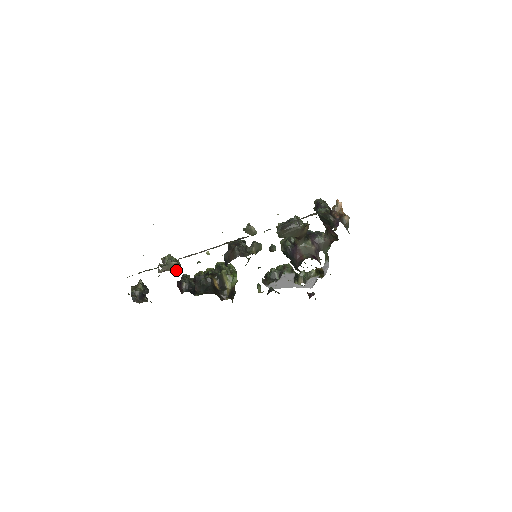
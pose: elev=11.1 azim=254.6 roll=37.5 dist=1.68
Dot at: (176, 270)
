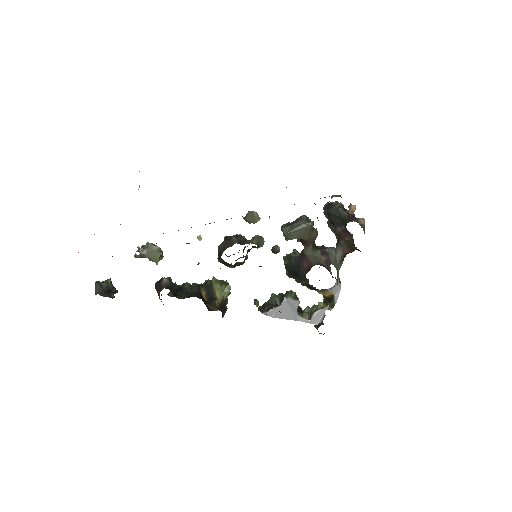
Dot at: (157, 260)
